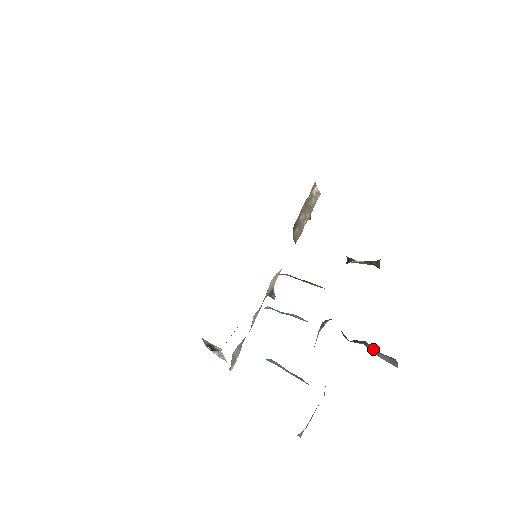
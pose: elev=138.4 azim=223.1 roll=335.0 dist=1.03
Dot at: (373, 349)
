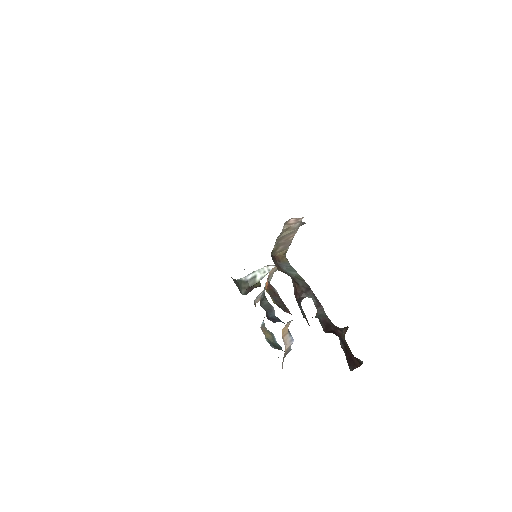
Dot at: occluded
